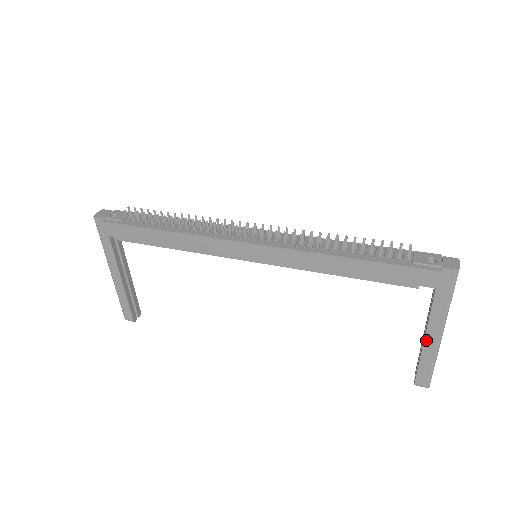
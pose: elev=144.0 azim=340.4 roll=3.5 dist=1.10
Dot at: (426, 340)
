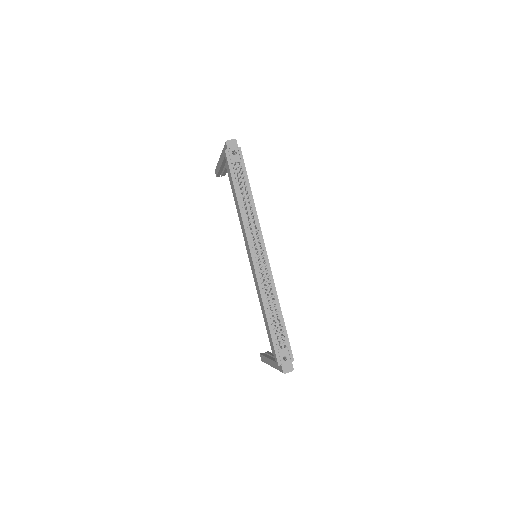
Dot at: (268, 359)
